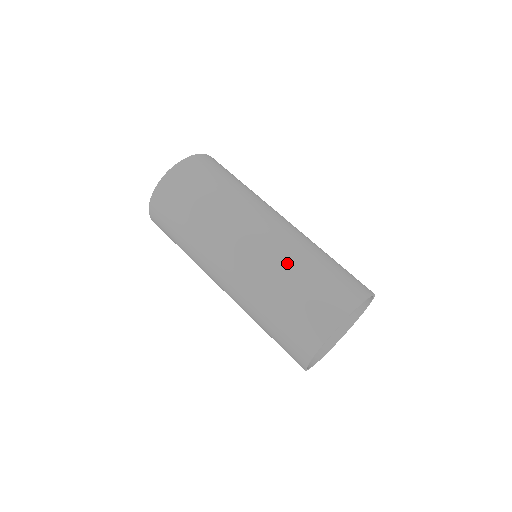
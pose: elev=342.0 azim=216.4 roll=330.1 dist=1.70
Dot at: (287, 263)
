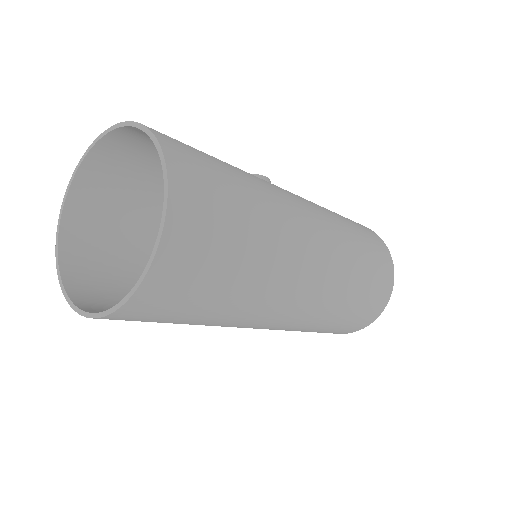
Dot at: (344, 292)
